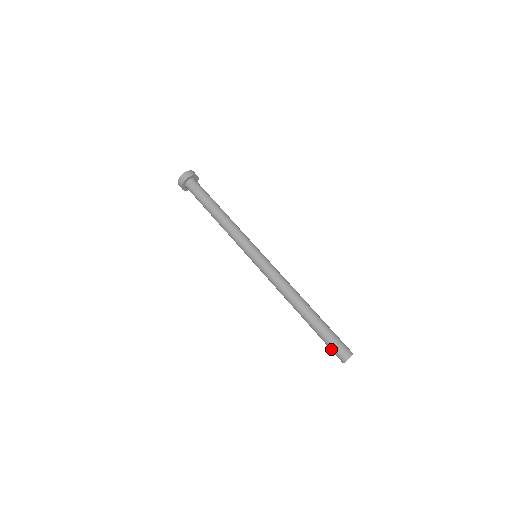
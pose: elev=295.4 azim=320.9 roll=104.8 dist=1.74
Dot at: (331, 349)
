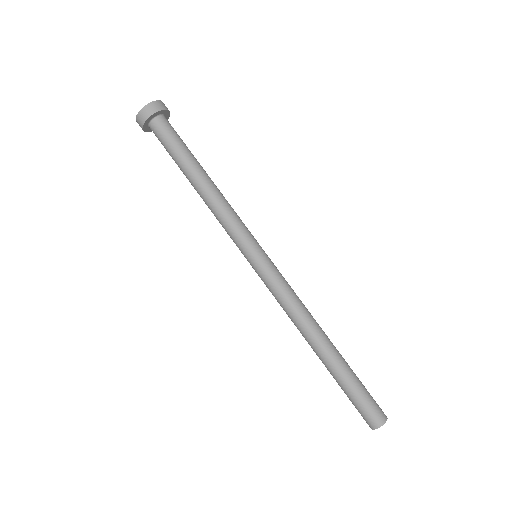
Dot at: (362, 407)
